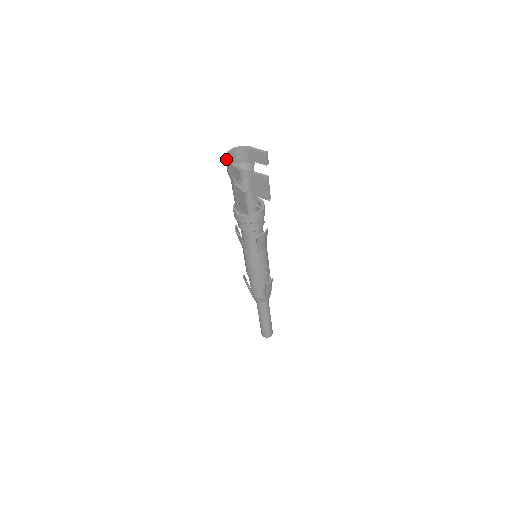
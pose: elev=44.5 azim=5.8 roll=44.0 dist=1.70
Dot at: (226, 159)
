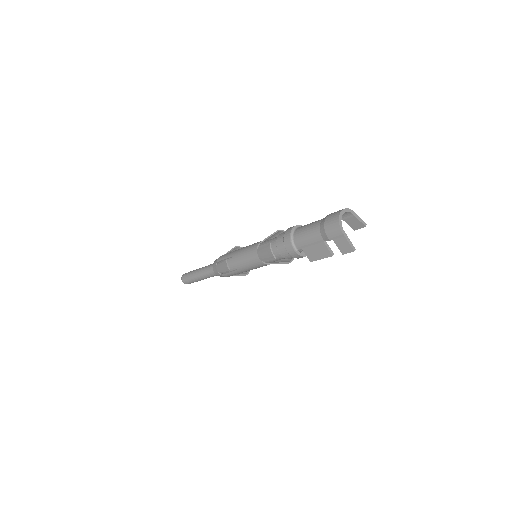
Dot at: (342, 230)
